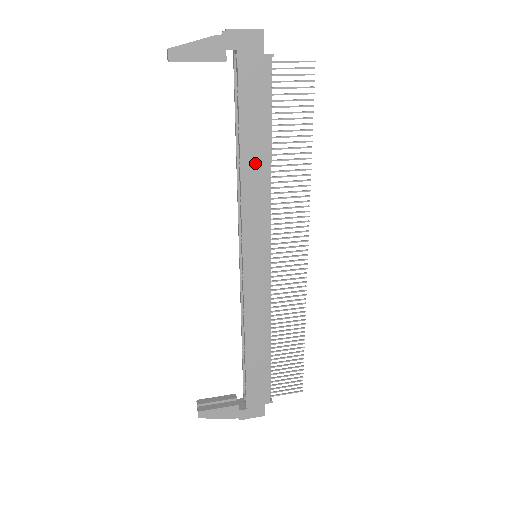
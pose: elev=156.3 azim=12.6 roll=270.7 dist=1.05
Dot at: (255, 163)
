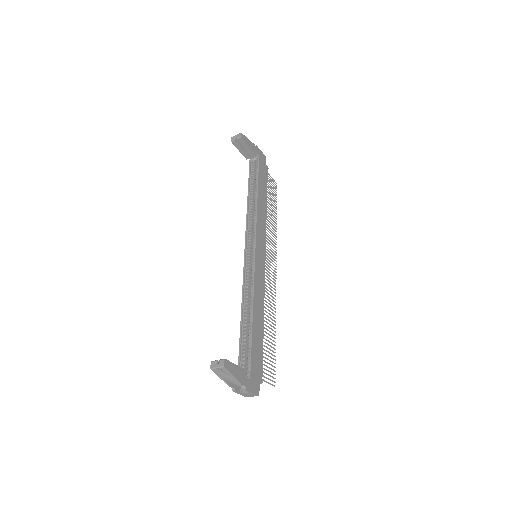
Dot at: (262, 203)
